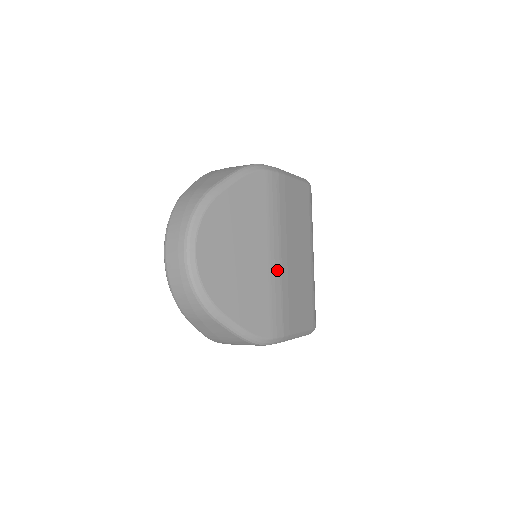
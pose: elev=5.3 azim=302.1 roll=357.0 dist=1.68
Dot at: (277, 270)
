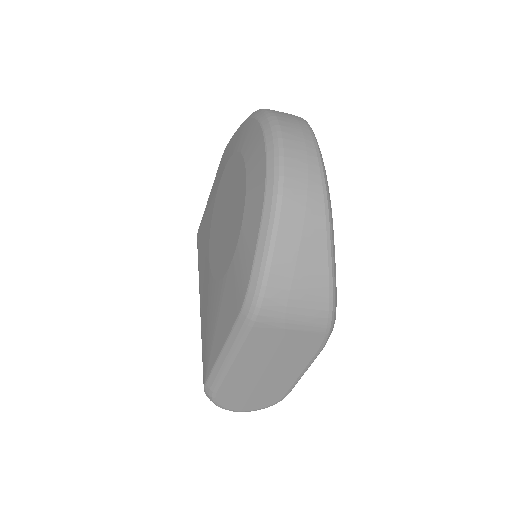
Dot at: occluded
